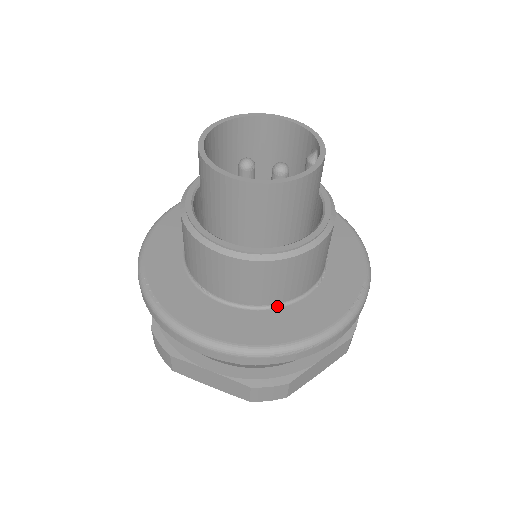
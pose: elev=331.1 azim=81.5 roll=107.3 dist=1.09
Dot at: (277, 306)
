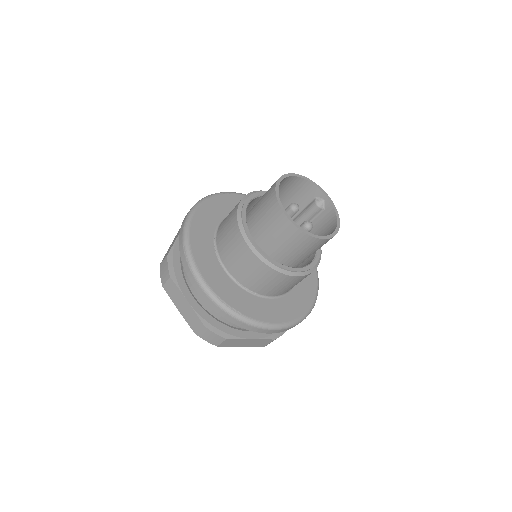
Dot at: (290, 290)
